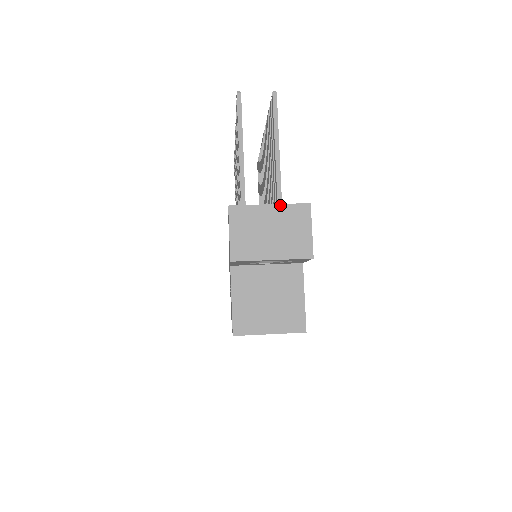
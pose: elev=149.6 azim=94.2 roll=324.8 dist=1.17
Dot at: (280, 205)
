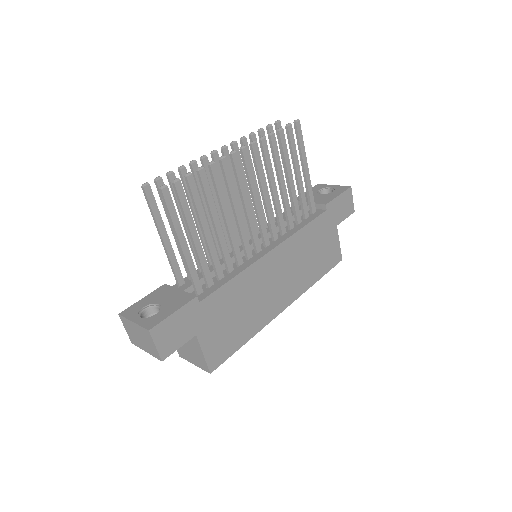
Dot at: (137, 325)
